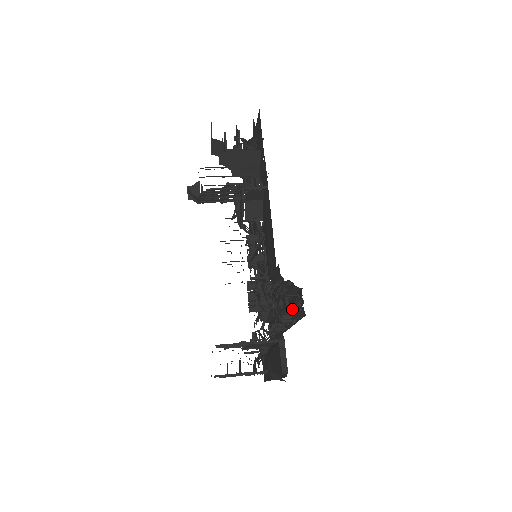
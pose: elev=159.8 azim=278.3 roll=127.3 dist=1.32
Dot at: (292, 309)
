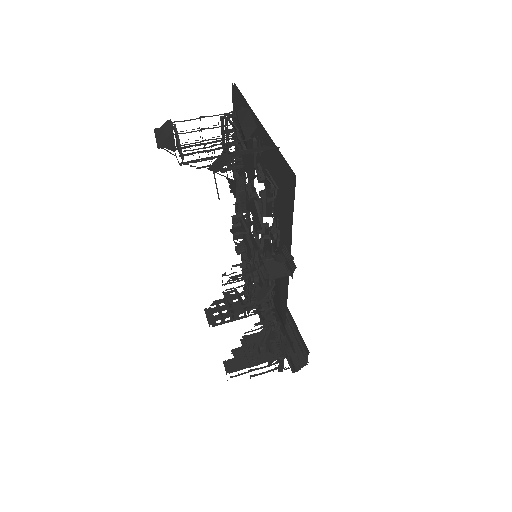
Dot at: occluded
